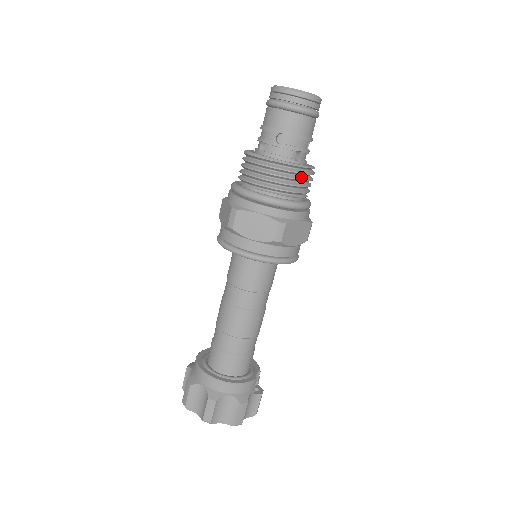
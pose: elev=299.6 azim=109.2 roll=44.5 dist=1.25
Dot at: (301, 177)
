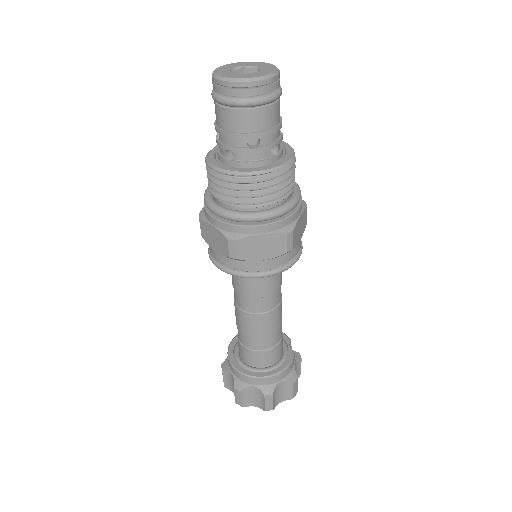
Dot at: (288, 172)
